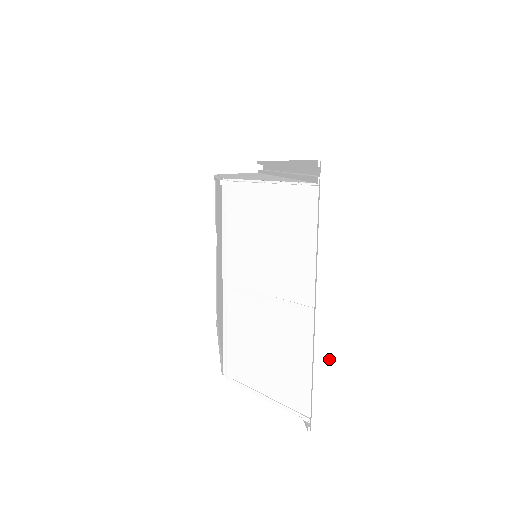
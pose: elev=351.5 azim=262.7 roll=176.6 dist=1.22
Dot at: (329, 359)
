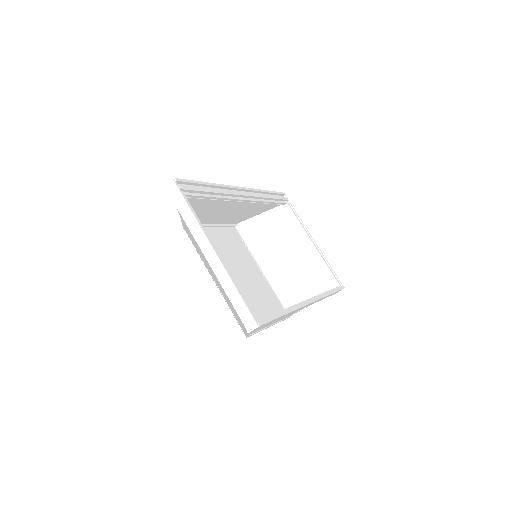
Dot at: (230, 283)
